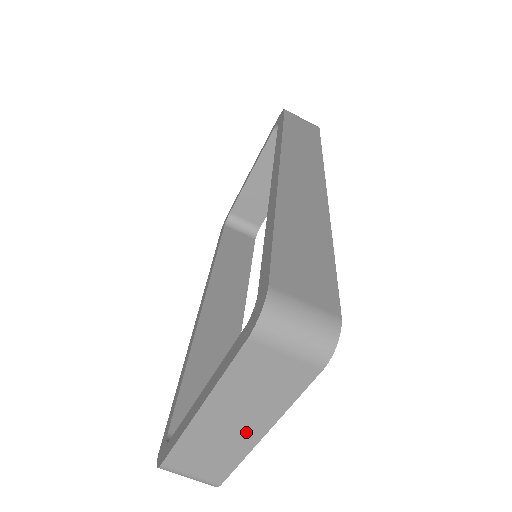
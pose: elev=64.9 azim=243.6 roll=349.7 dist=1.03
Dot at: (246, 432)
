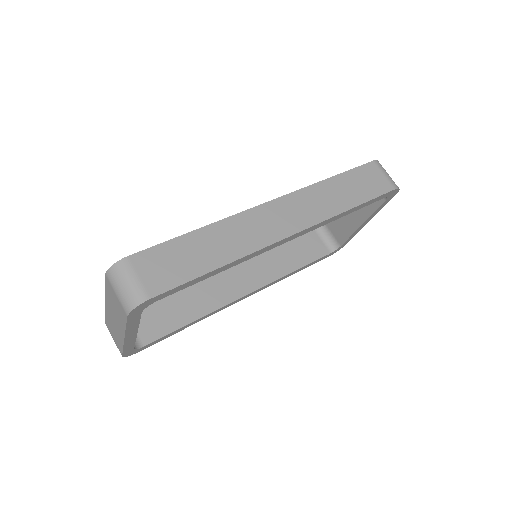
Dot at: (119, 331)
